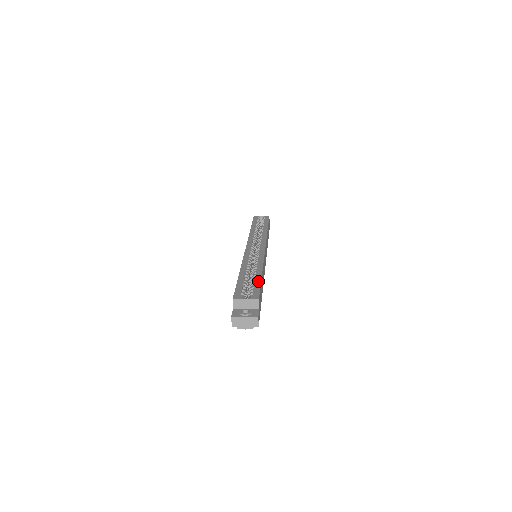
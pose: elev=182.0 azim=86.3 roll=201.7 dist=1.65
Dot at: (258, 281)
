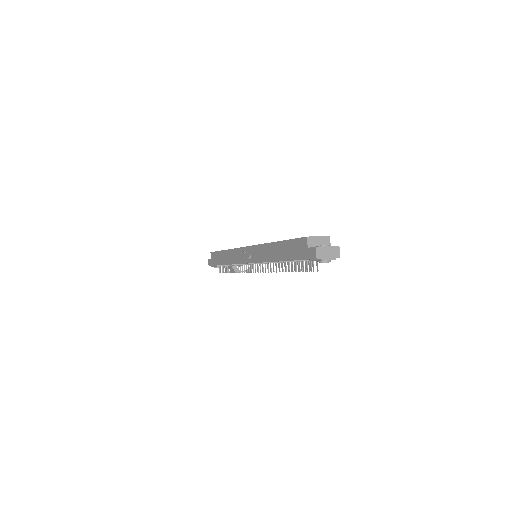
Dot at: occluded
